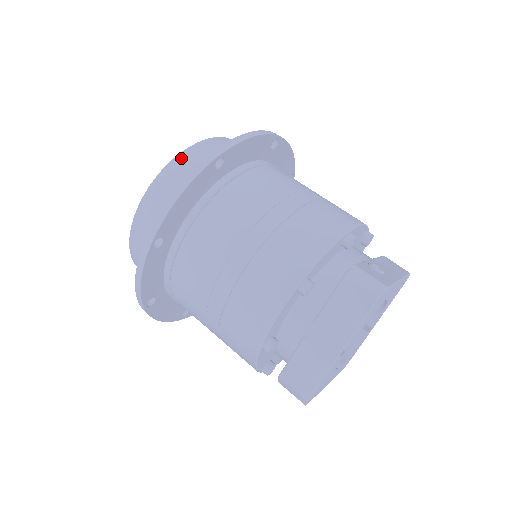
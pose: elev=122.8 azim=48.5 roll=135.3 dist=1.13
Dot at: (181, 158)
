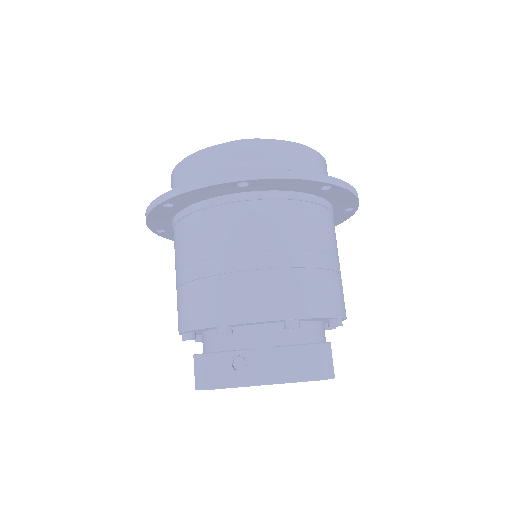
Dot at: (180, 167)
